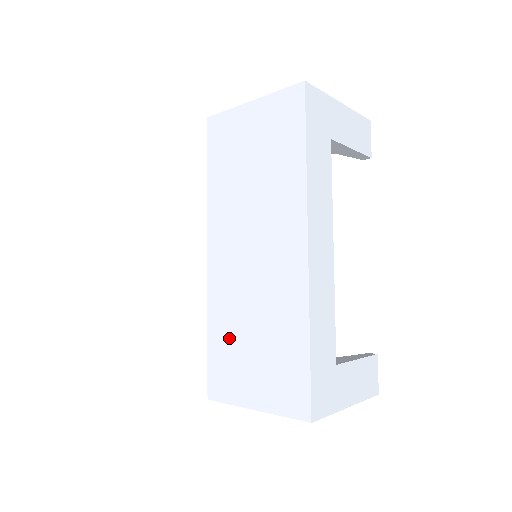
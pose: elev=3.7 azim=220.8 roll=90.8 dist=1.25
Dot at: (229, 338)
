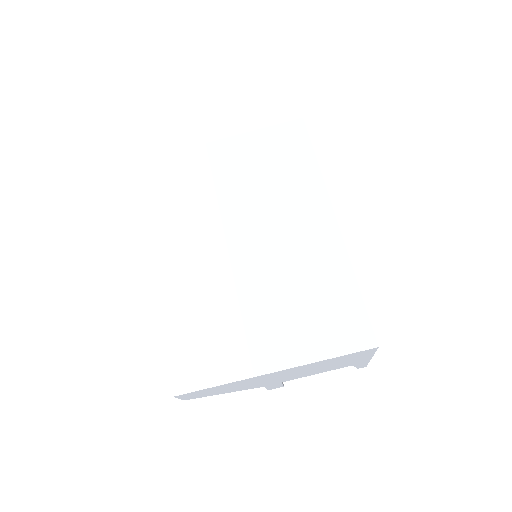
Dot at: (271, 309)
